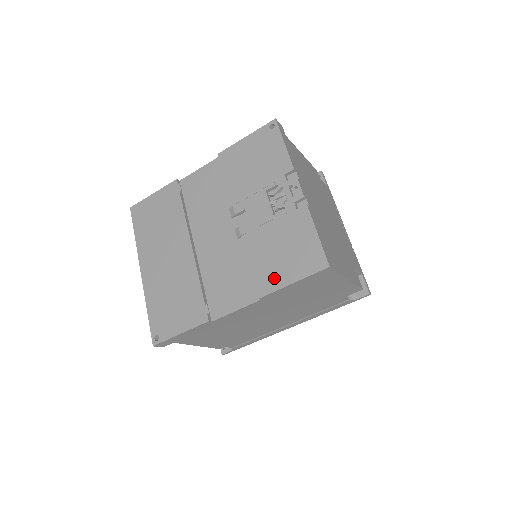
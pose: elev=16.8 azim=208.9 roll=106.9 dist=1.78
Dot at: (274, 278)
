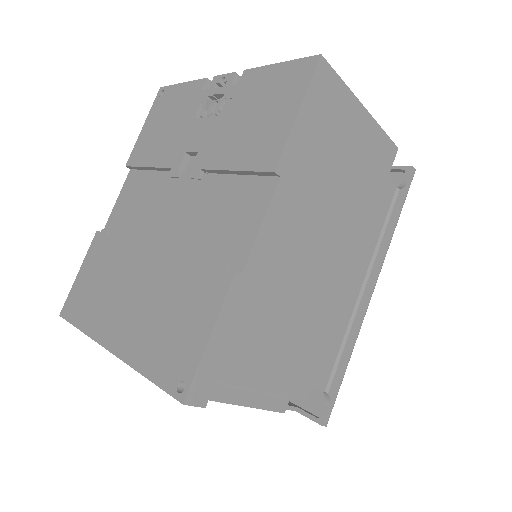
Dot at: (272, 138)
